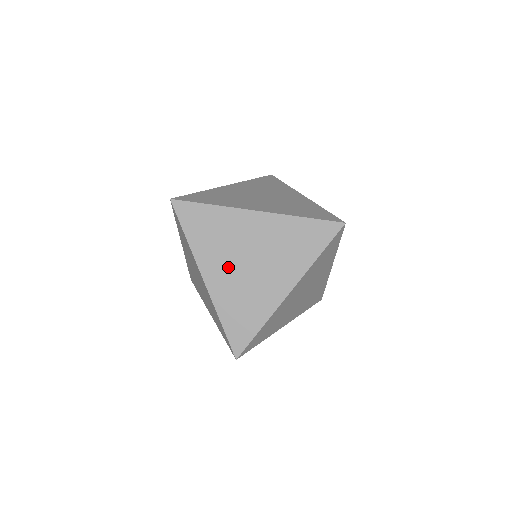
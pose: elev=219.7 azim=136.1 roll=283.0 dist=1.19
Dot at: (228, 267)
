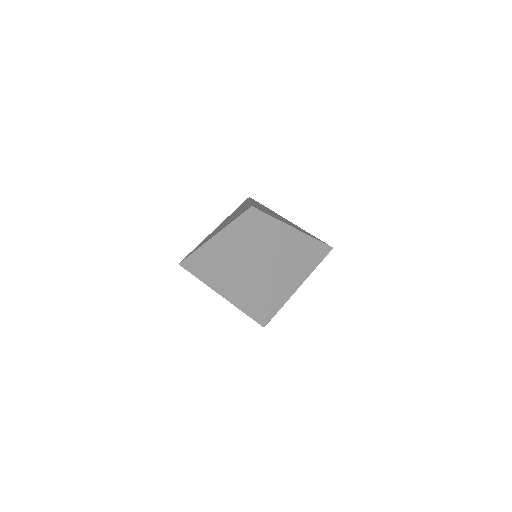
Dot at: occluded
